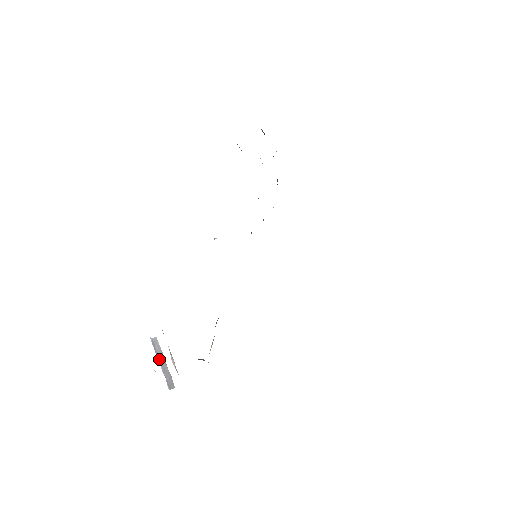
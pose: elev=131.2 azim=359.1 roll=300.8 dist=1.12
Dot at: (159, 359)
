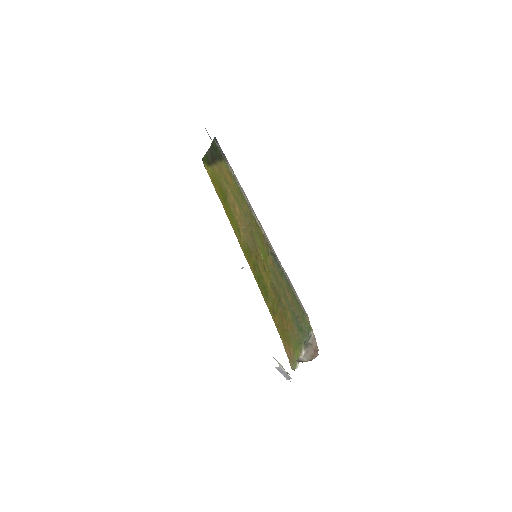
Dot at: (281, 373)
